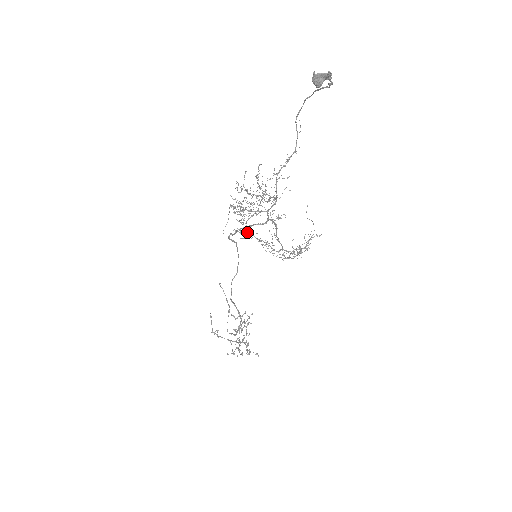
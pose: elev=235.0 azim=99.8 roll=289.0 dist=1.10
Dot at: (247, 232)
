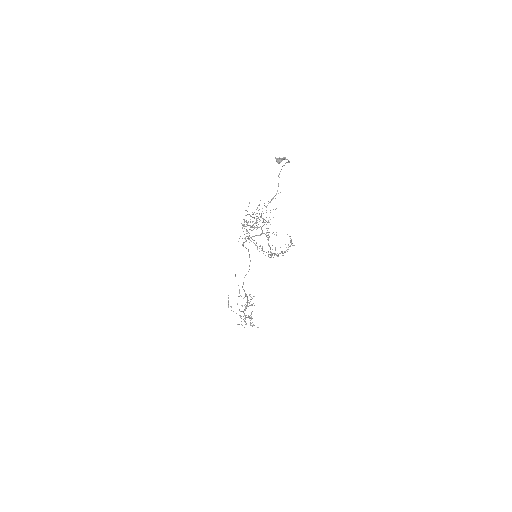
Dot at: (249, 239)
